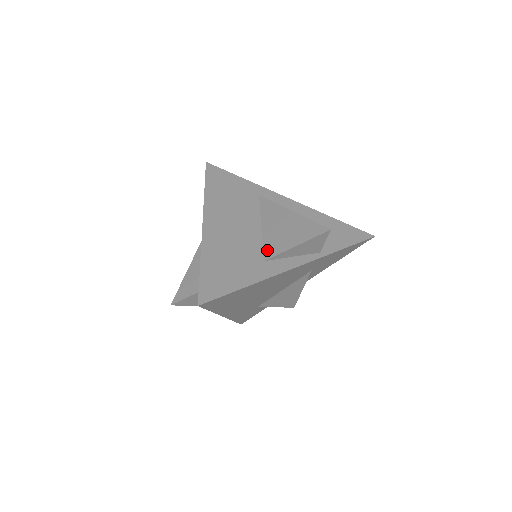
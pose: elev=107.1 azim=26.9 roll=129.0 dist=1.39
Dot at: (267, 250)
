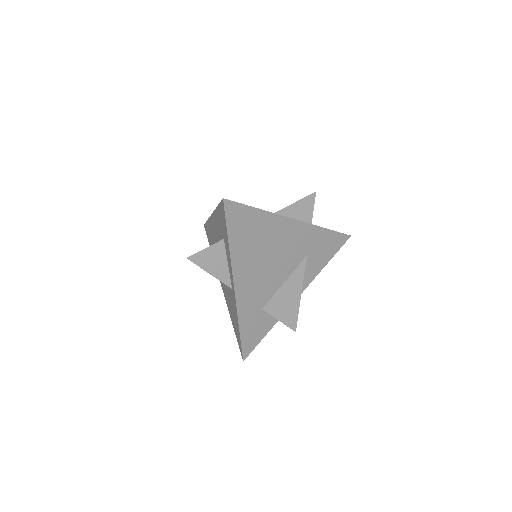
Dot at: occluded
